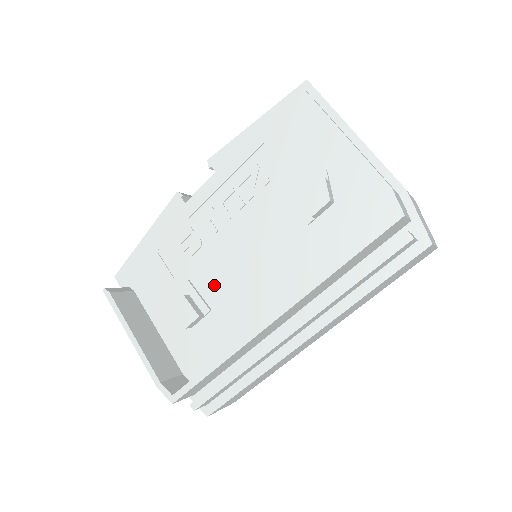
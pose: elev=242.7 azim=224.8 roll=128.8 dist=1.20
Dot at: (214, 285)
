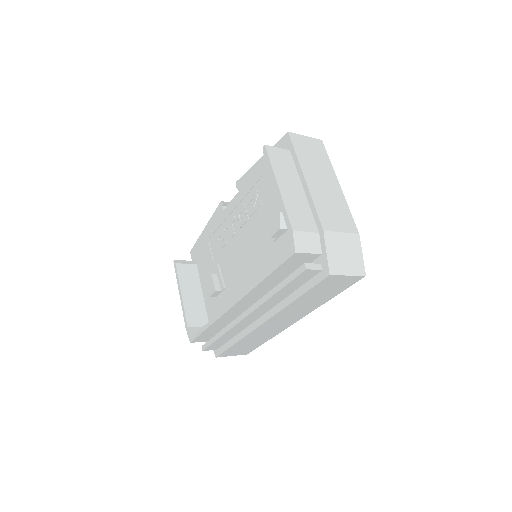
Dot at: (229, 271)
